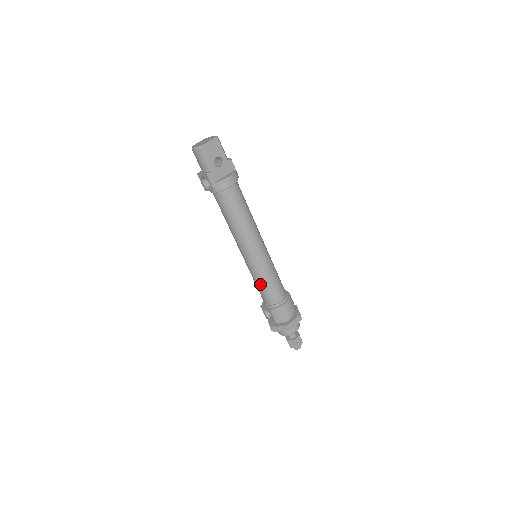
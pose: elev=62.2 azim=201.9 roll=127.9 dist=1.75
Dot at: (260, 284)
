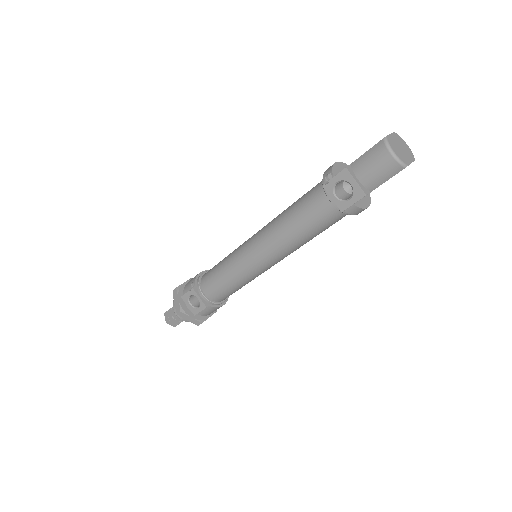
Dot at: (229, 284)
